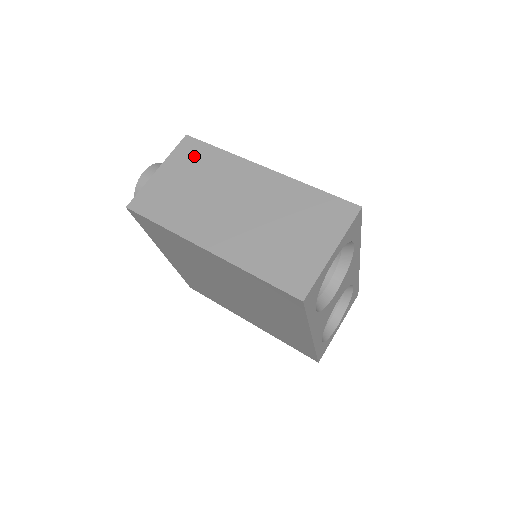
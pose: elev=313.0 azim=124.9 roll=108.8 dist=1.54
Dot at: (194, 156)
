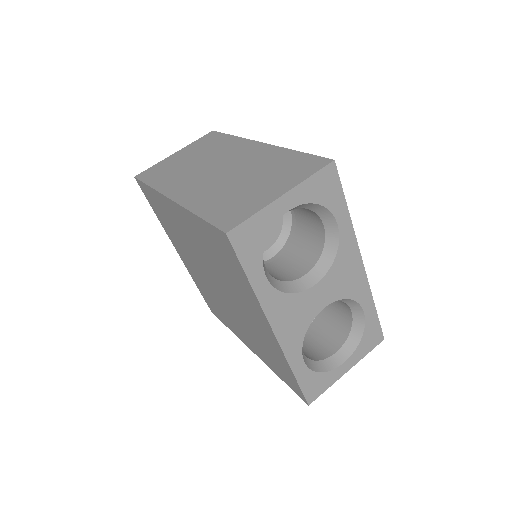
Dot at: (209, 142)
